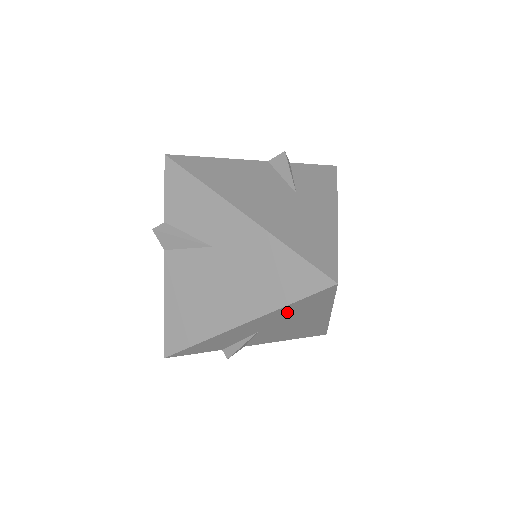
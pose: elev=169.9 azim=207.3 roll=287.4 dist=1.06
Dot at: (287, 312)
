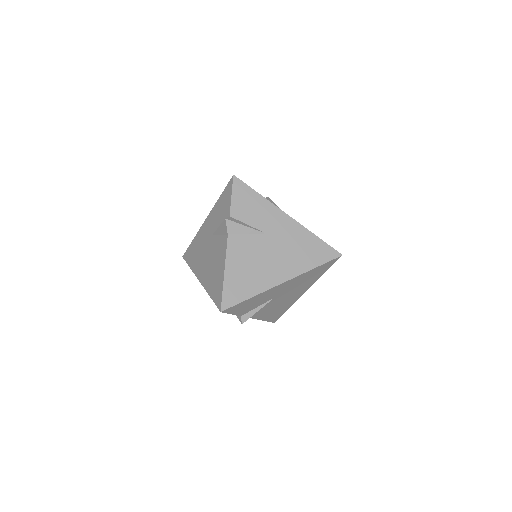
Dot at: (305, 277)
